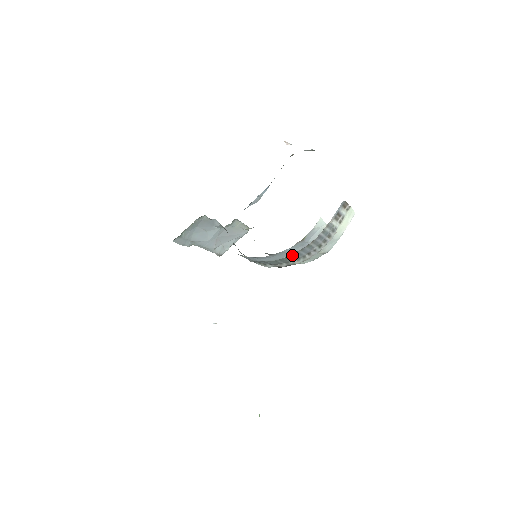
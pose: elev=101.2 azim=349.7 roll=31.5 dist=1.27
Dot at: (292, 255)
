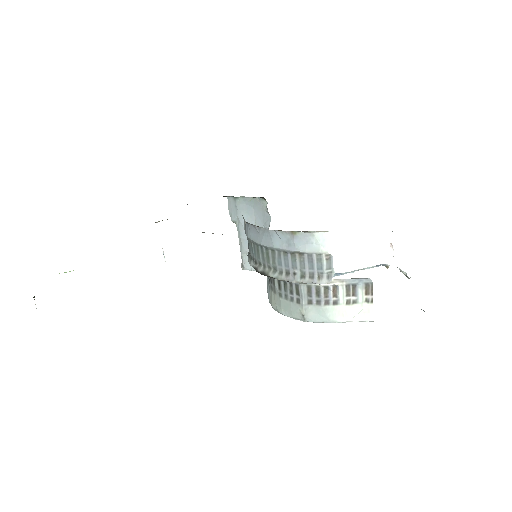
Dot at: (274, 253)
